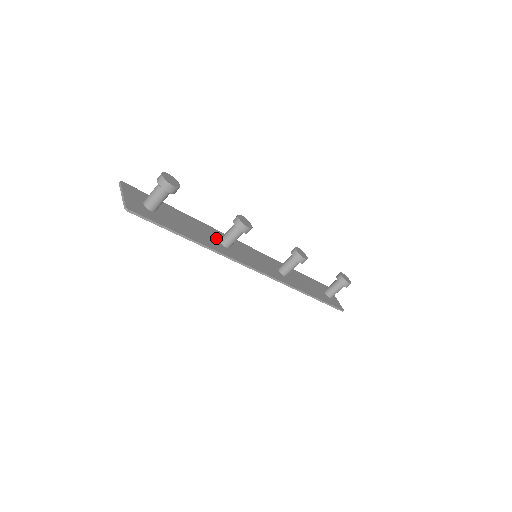
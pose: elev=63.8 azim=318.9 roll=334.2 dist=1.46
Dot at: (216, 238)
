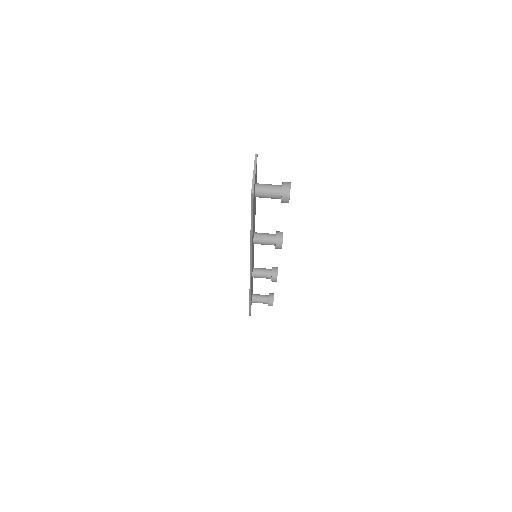
Dot at: occluded
